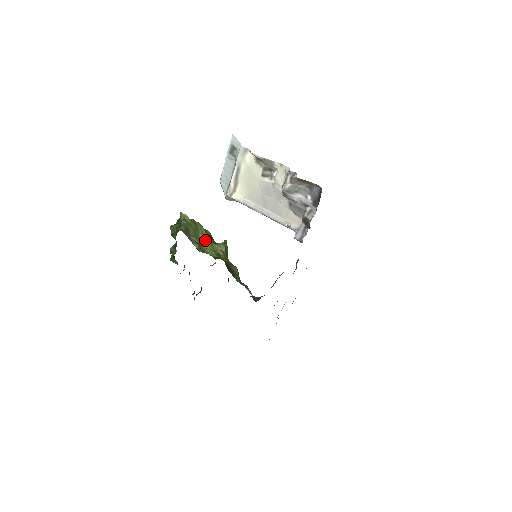
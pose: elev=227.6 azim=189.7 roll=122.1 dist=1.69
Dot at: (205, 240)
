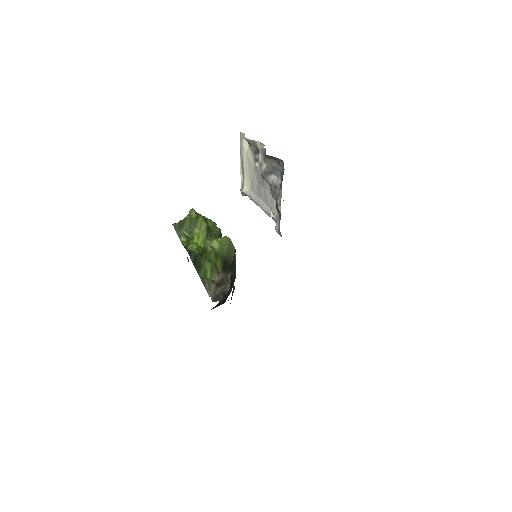
Dot at: (199, 235)
